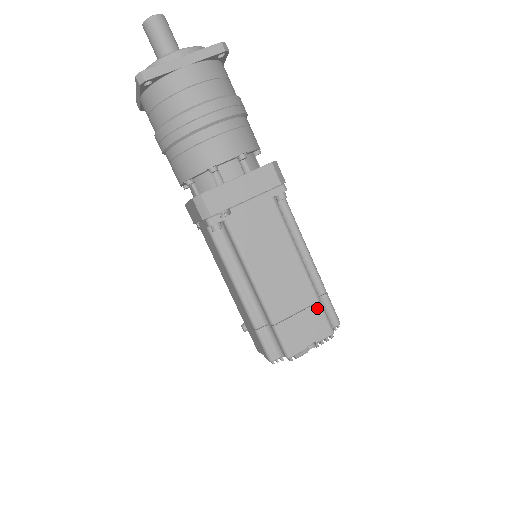
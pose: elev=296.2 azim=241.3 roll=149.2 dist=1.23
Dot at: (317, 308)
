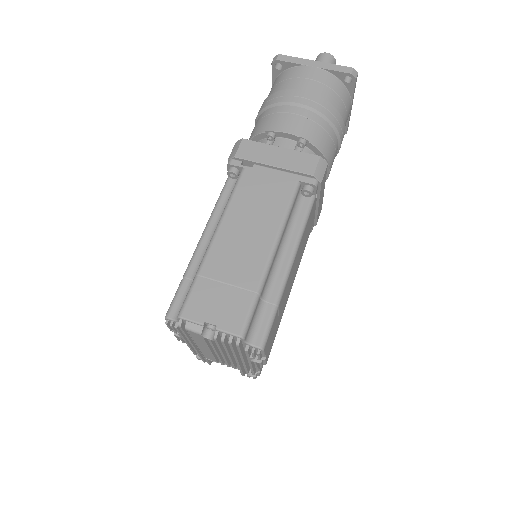
Dot at: (249, 297)
